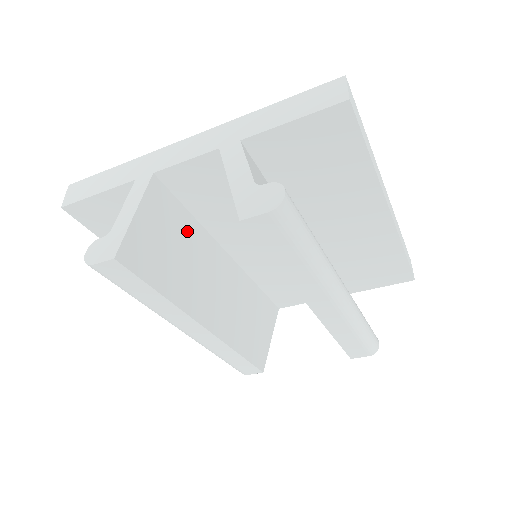
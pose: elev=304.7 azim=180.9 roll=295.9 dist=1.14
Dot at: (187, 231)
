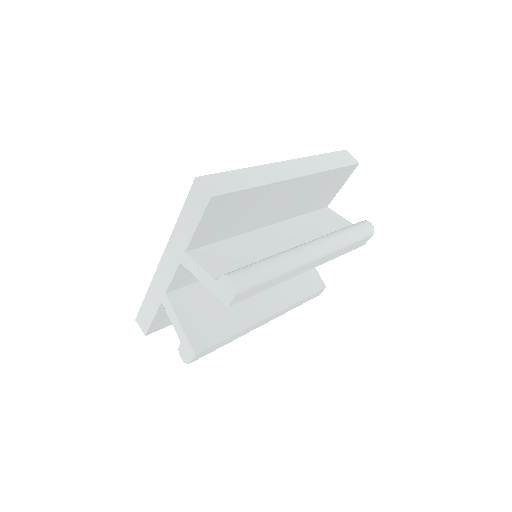
Dot at: occluded
